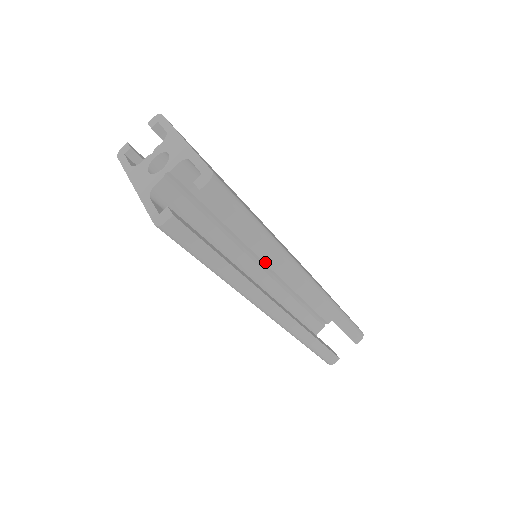
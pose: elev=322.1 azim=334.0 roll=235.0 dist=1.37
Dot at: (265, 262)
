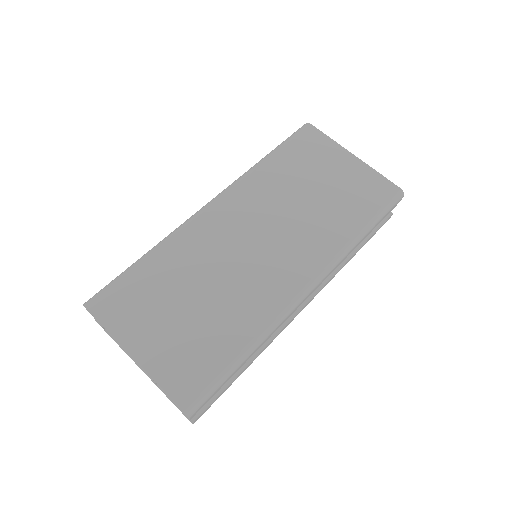
Dot at: occluded
